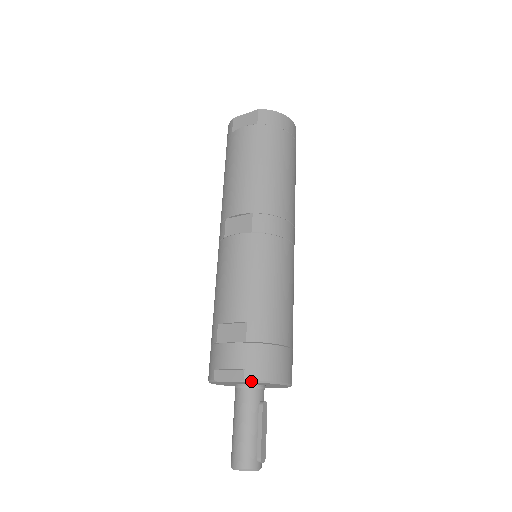
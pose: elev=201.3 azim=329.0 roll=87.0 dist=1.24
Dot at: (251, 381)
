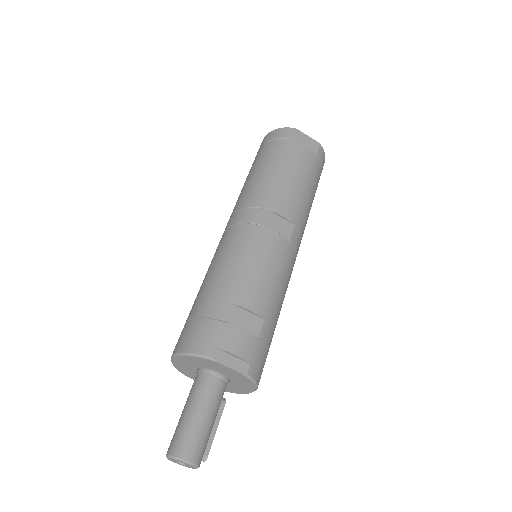
Dot at: (250, 378)
